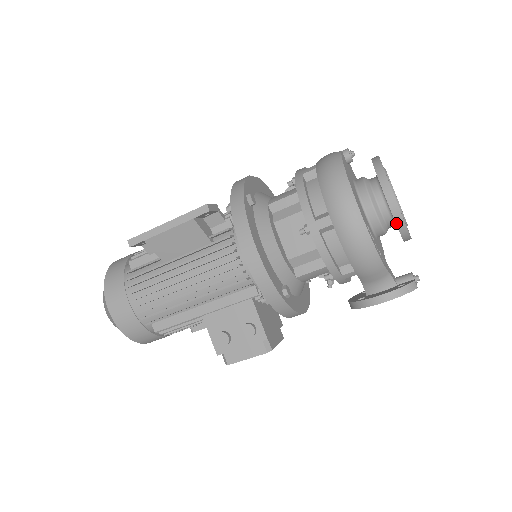
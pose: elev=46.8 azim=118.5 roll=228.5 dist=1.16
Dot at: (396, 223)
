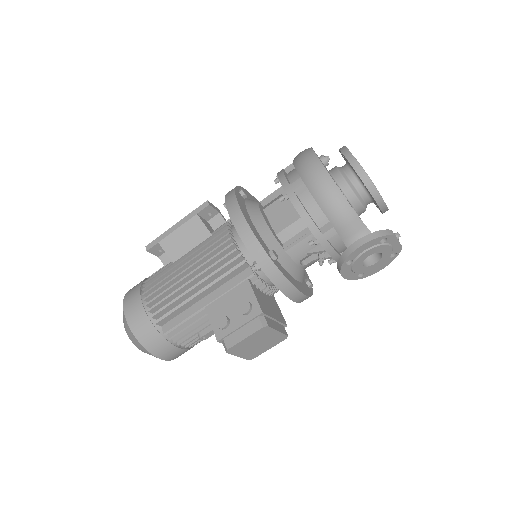
Dot at: (361, 179)
